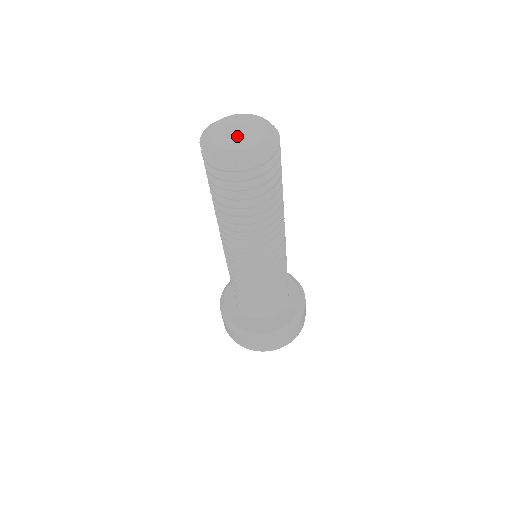
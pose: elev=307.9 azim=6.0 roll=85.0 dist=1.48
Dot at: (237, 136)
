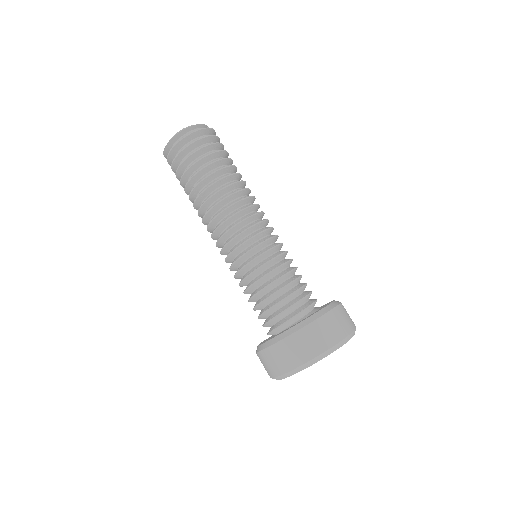
Dot at: occluded
